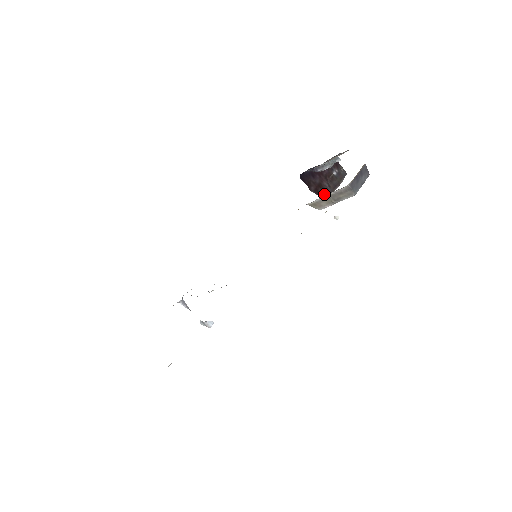
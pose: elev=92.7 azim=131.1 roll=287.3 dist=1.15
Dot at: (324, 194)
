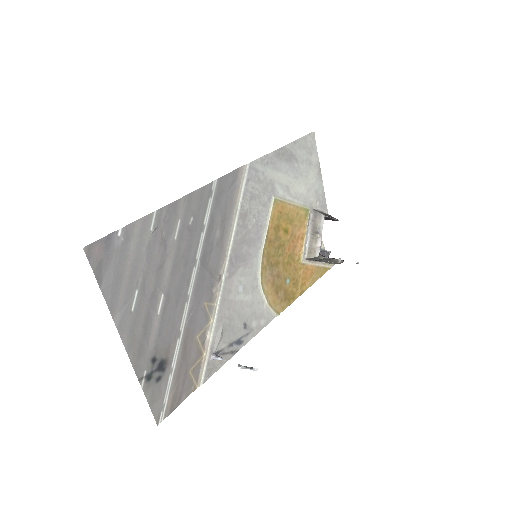
Dot at: occluded
